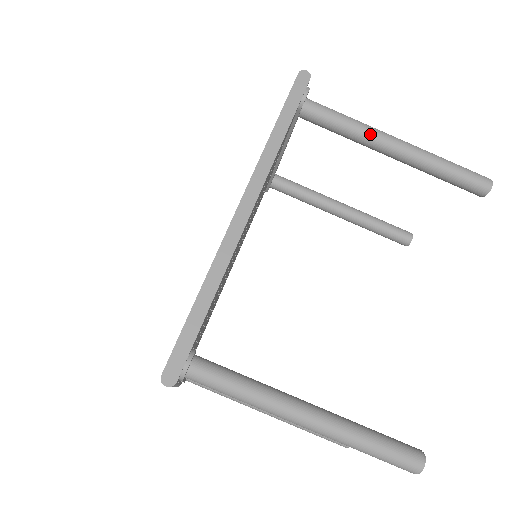
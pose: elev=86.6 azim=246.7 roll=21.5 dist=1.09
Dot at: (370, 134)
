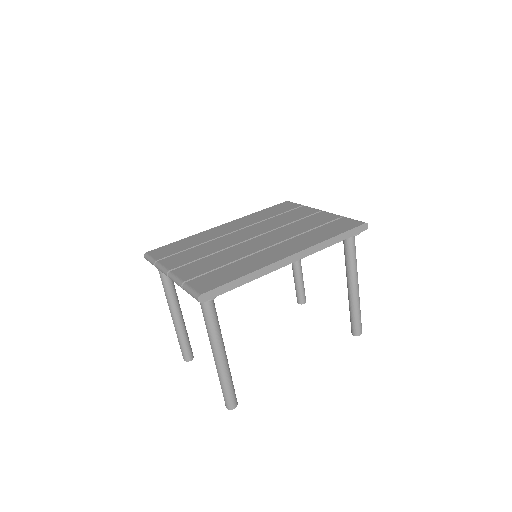
Dot at: (354, 272)
